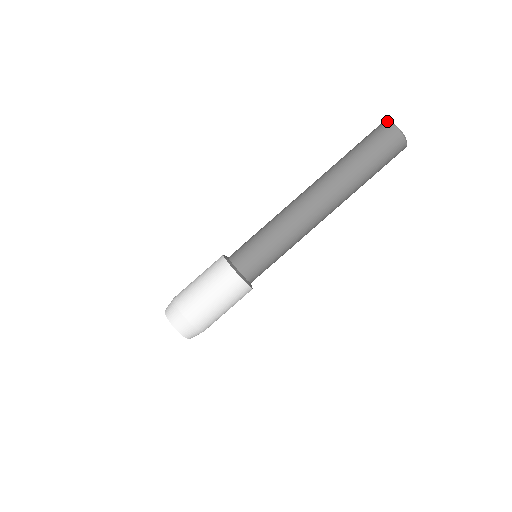
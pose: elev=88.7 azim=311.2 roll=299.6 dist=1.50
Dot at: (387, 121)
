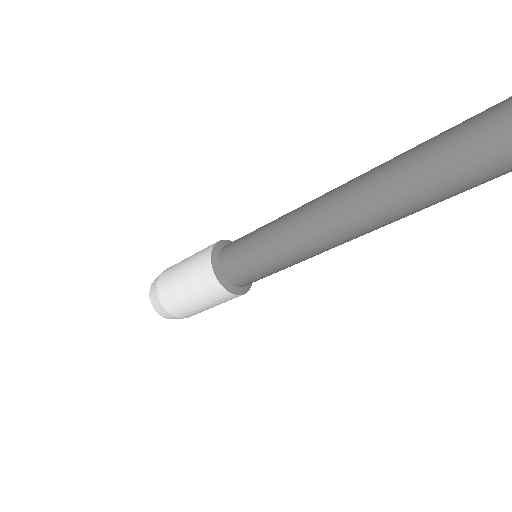
Dot at: out of frame
